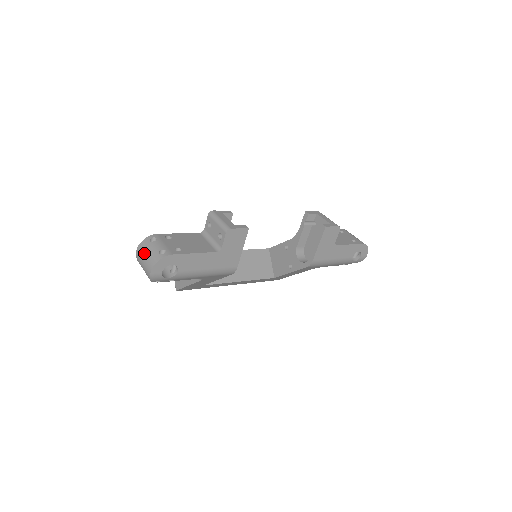
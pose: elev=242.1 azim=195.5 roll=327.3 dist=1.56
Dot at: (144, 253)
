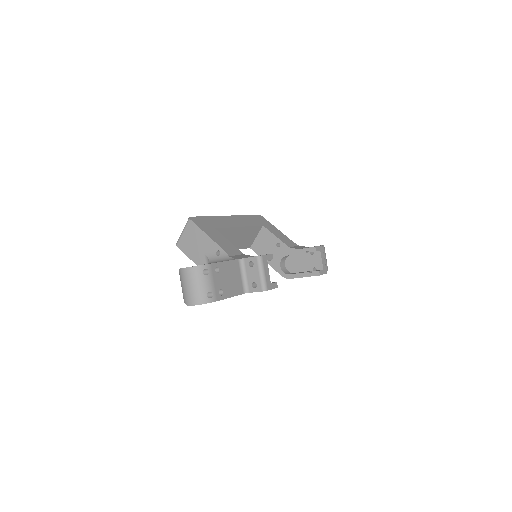
Dot at: (193, 282)
